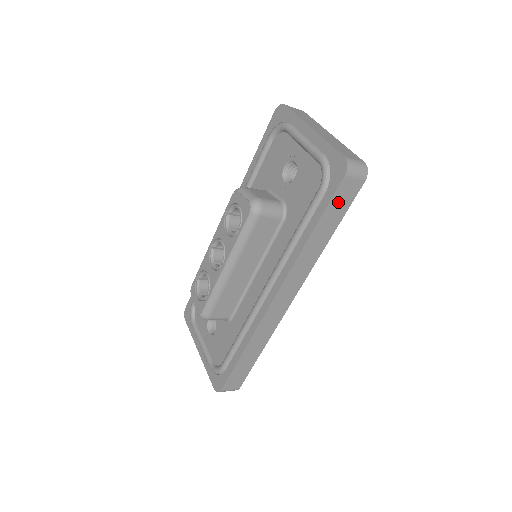
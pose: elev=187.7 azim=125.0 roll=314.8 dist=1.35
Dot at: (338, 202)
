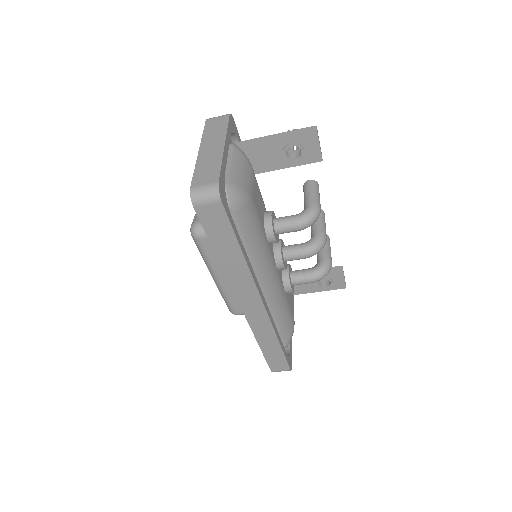
Dot at: (213, 226)
